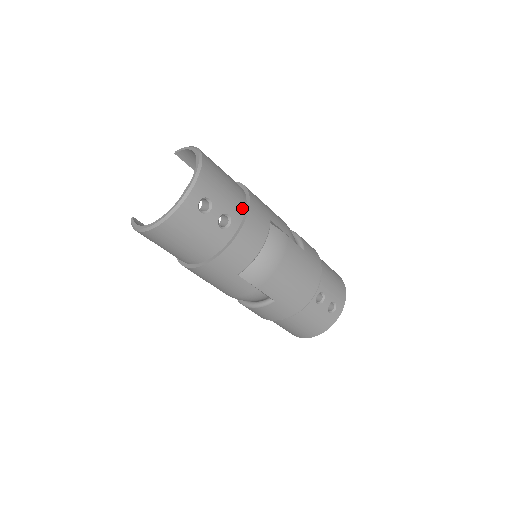
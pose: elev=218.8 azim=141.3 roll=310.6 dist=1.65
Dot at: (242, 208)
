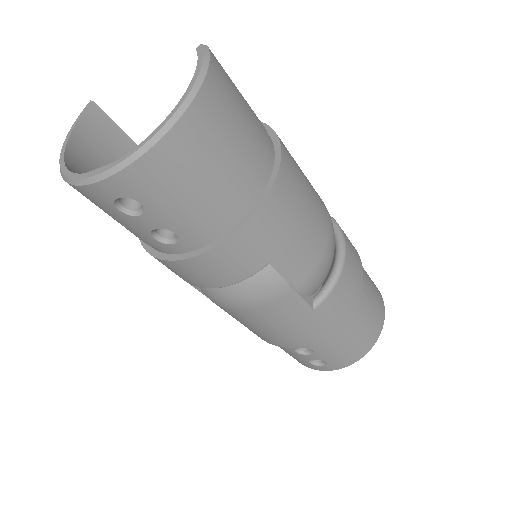
Dot at: (215, 232)
